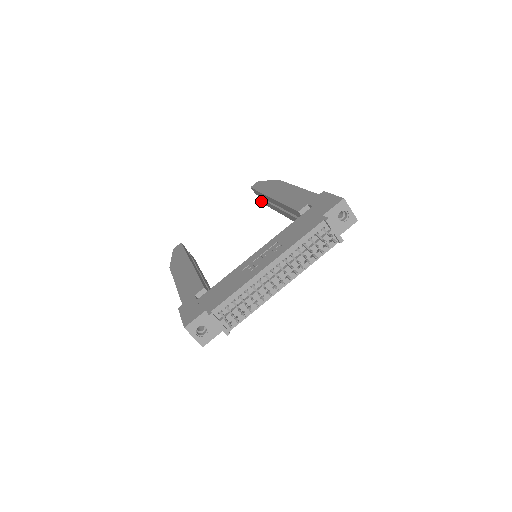
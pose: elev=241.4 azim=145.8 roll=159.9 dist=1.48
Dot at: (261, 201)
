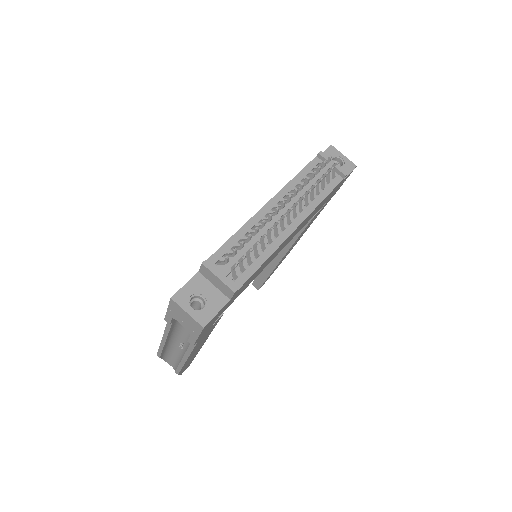
Dot at: (257, 286)
